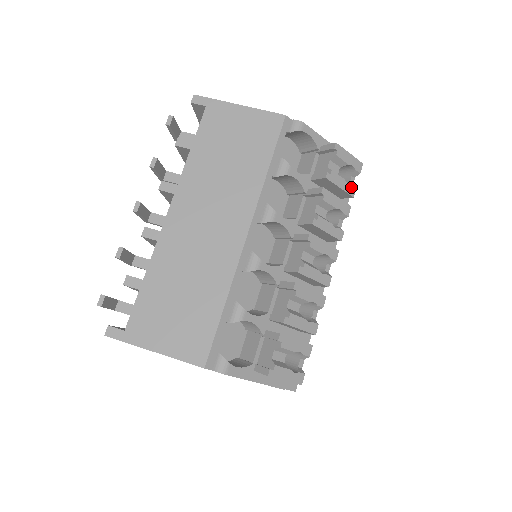
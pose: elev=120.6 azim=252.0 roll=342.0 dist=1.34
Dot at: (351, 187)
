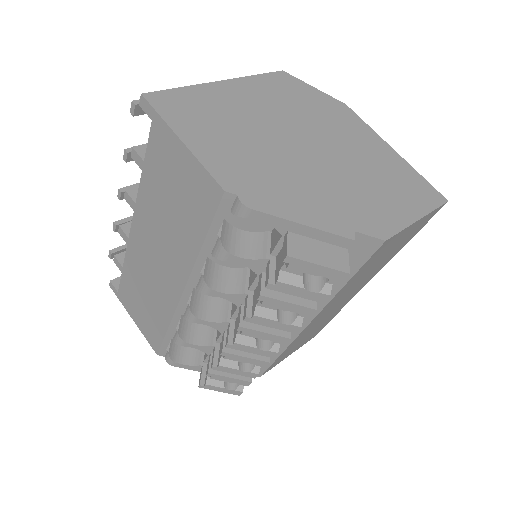
Dot at: (319, 295)
